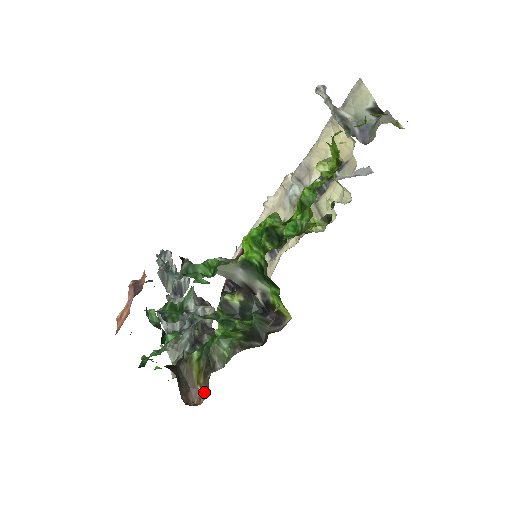
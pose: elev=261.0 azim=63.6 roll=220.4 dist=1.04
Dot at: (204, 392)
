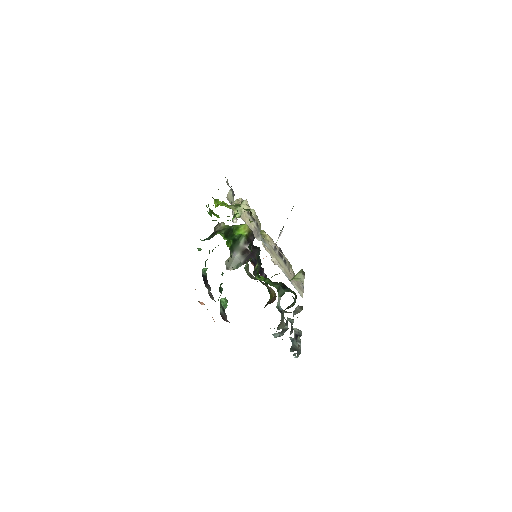
Dot at: (272, 291)
